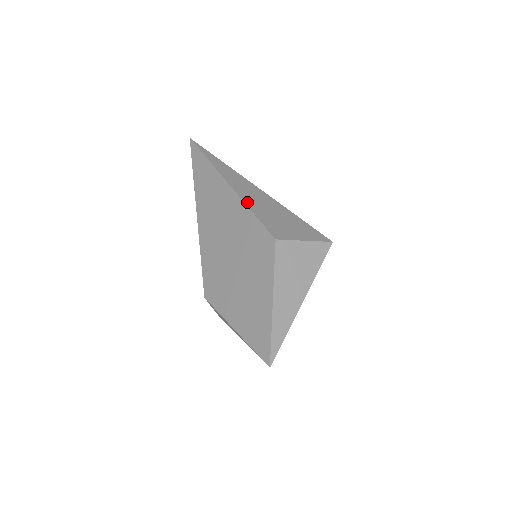
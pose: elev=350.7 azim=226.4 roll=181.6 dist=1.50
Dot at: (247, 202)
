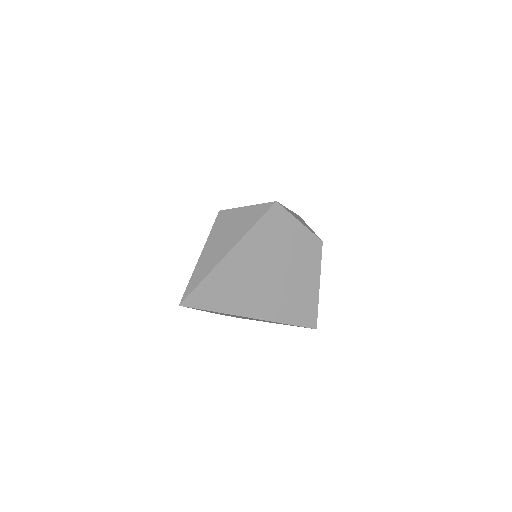
Dot at: occluded
